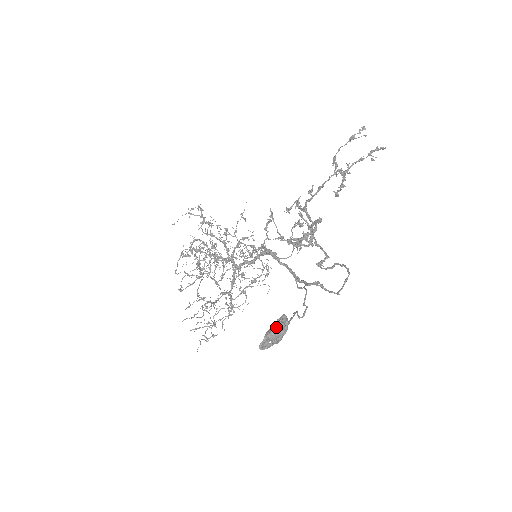
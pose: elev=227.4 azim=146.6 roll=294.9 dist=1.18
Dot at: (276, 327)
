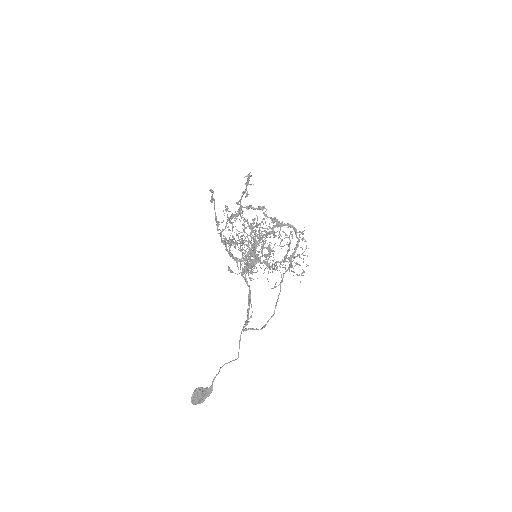
Dot at: (192, 400)
